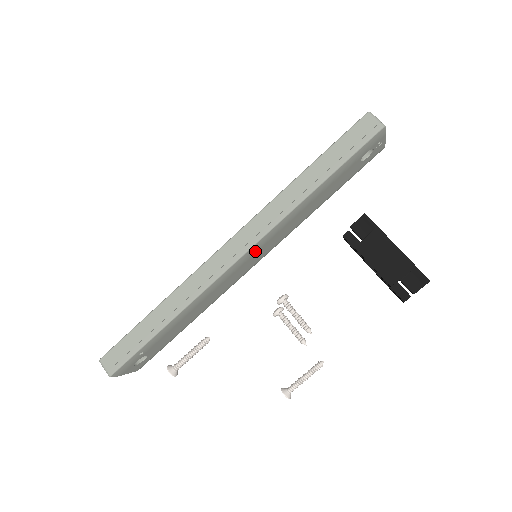
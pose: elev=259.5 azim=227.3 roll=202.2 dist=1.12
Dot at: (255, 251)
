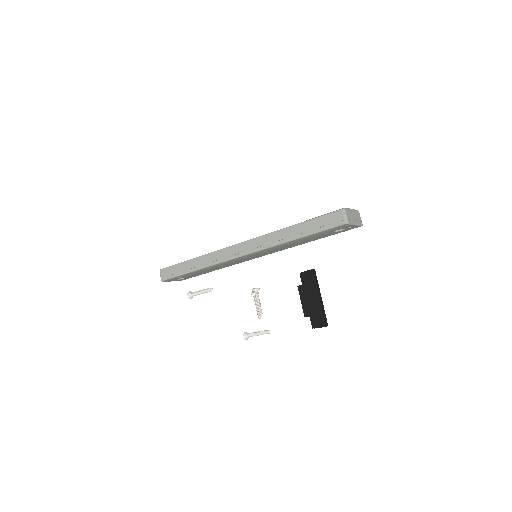
Dot at: (253, 255)
